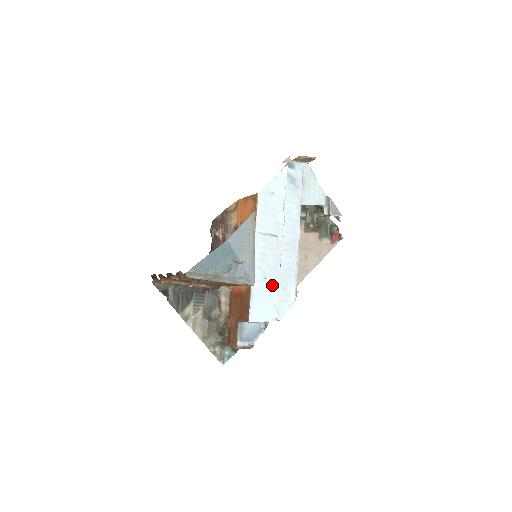
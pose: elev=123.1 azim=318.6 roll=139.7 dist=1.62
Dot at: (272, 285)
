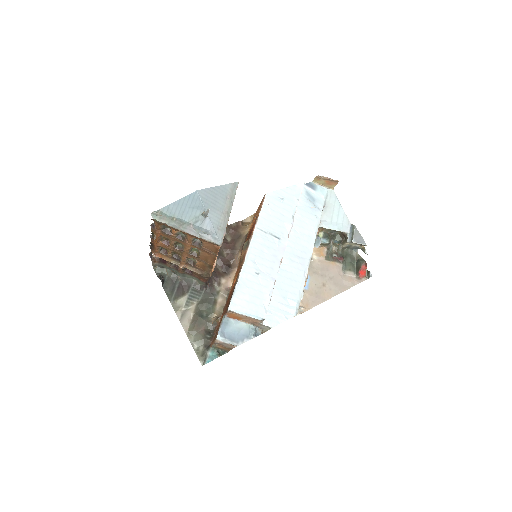
Dot at: (265, 283)
